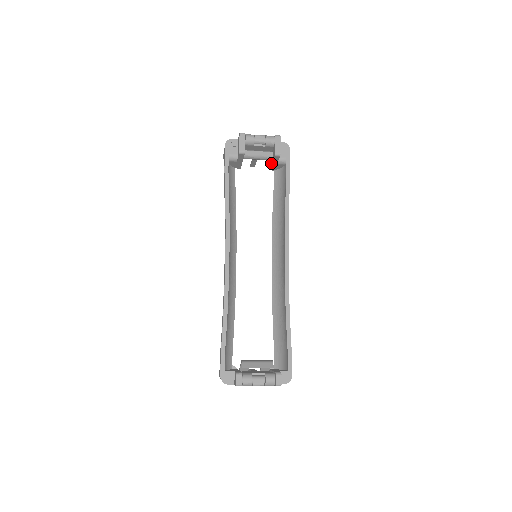
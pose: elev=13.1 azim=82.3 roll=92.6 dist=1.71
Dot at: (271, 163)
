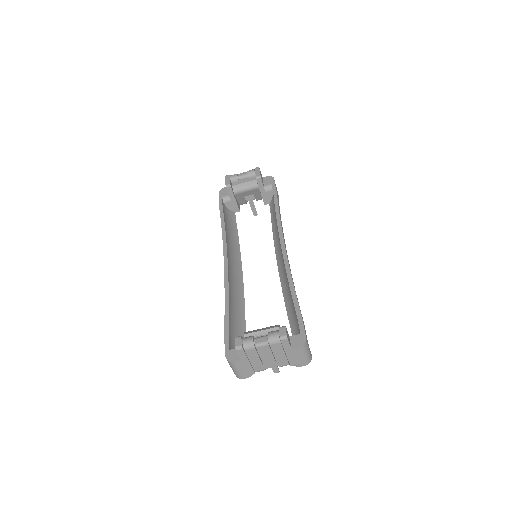
Dot at: occluded
